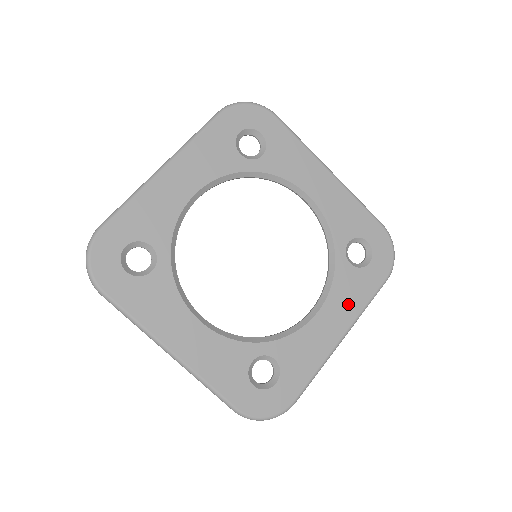
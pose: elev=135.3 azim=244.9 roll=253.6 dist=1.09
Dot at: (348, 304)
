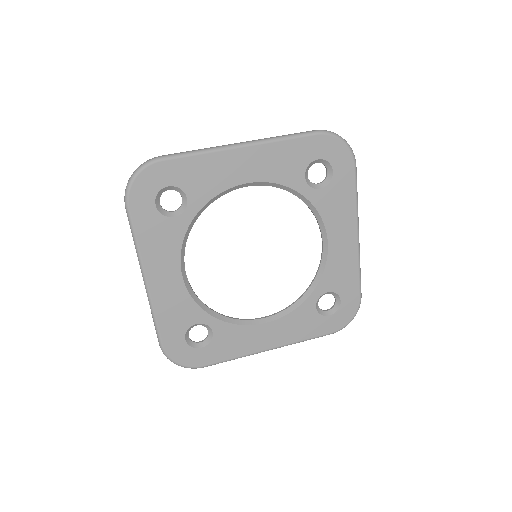
Dot at: (291, 332)
